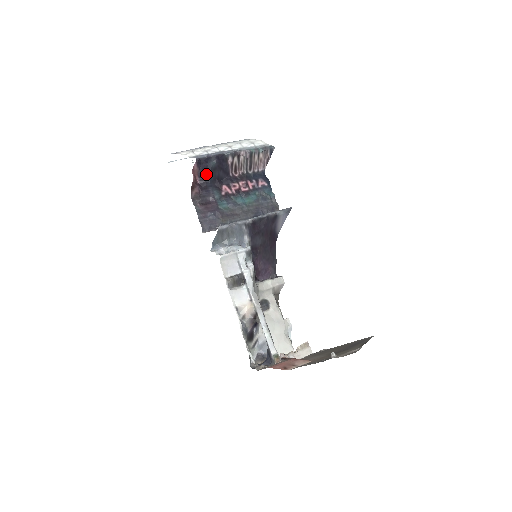
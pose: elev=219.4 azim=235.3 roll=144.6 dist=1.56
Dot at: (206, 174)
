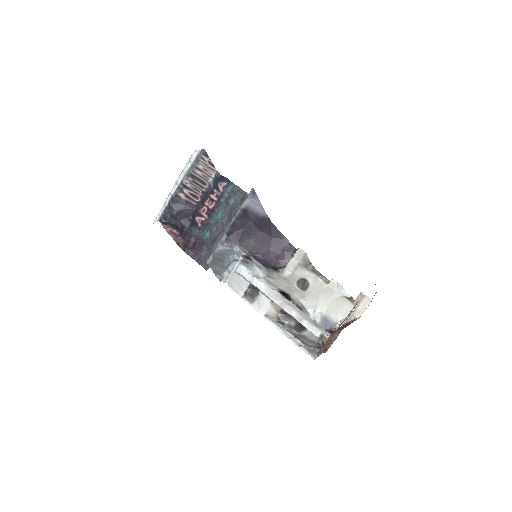
Dot at: (176, 223)
